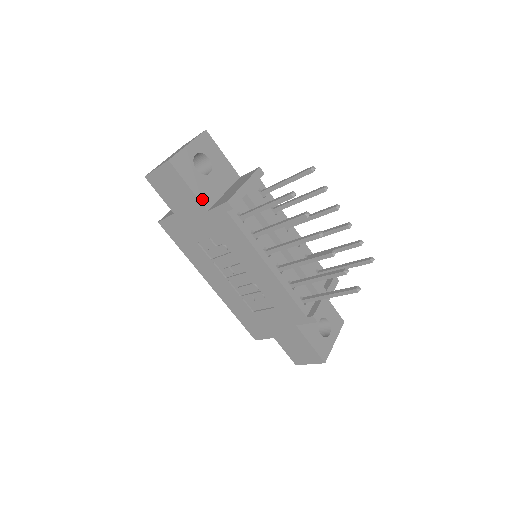
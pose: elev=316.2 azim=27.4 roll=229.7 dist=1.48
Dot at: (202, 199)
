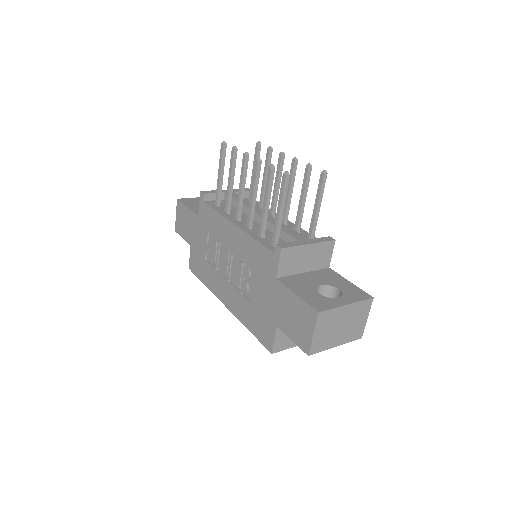
Dot at: (197, 212)
